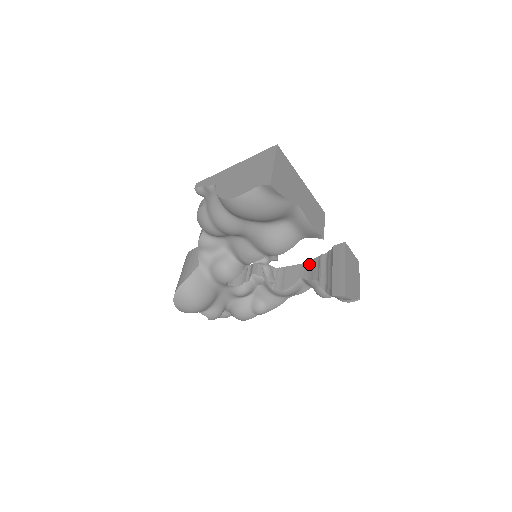
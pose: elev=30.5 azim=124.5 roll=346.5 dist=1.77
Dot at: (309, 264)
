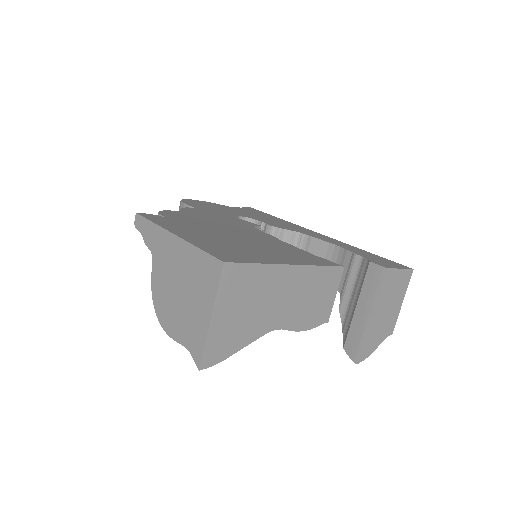
Dot at: (339, 253)
